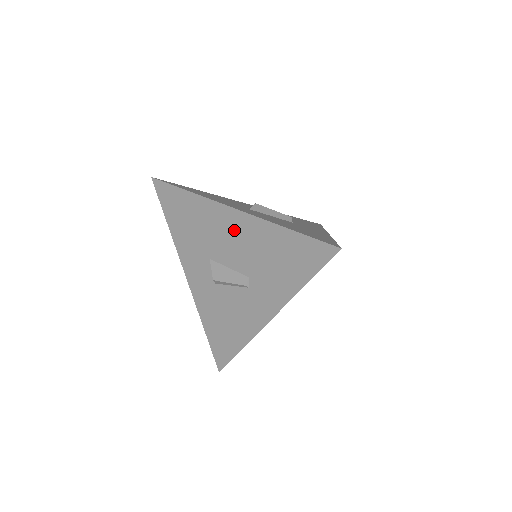
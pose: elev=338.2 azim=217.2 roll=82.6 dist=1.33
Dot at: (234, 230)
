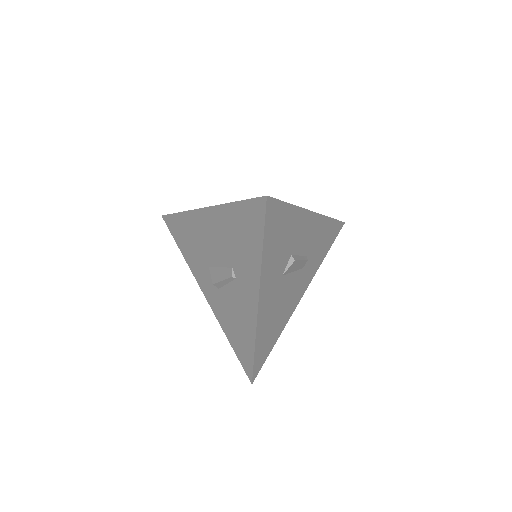
Dot at: (210, 228)
